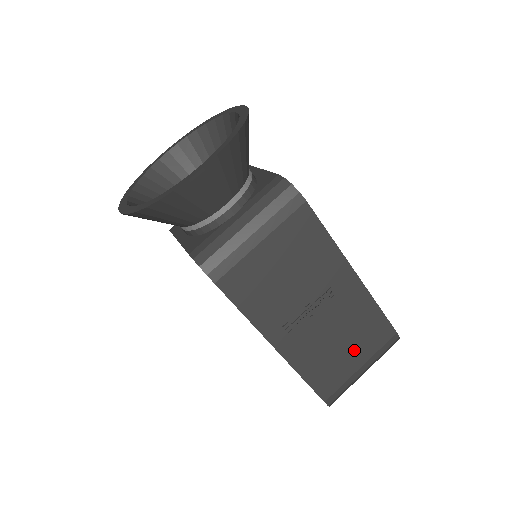
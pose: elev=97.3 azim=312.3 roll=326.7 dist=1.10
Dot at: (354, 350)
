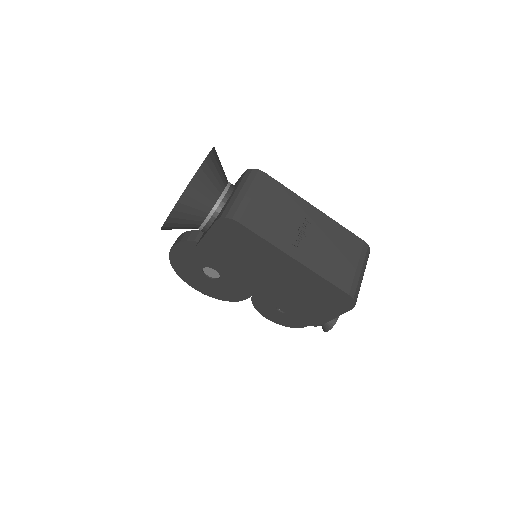
Dot at: (345, 256)
